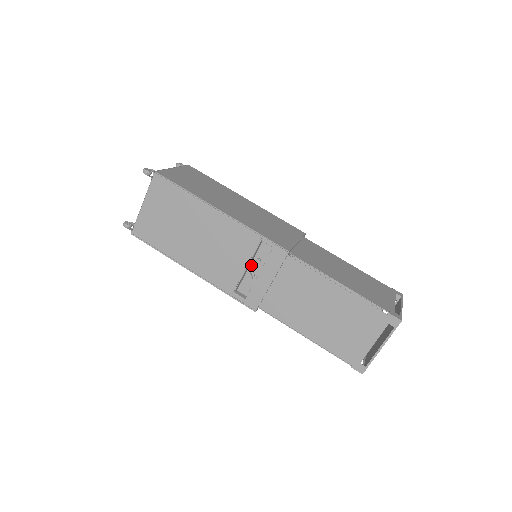
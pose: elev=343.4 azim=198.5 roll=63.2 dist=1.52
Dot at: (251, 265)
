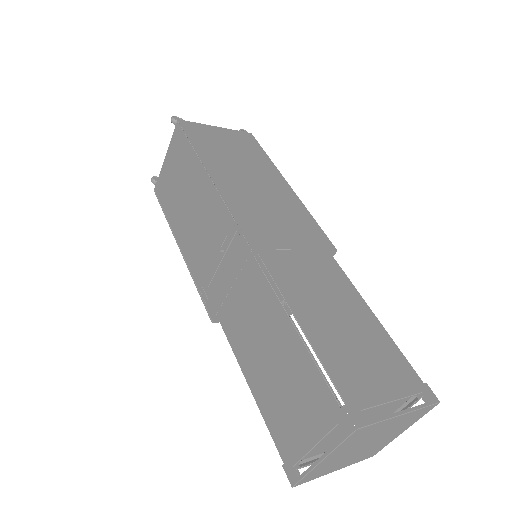
Dot at: occluded
